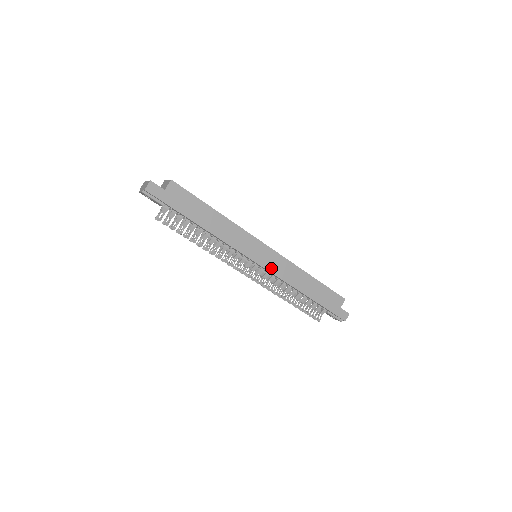
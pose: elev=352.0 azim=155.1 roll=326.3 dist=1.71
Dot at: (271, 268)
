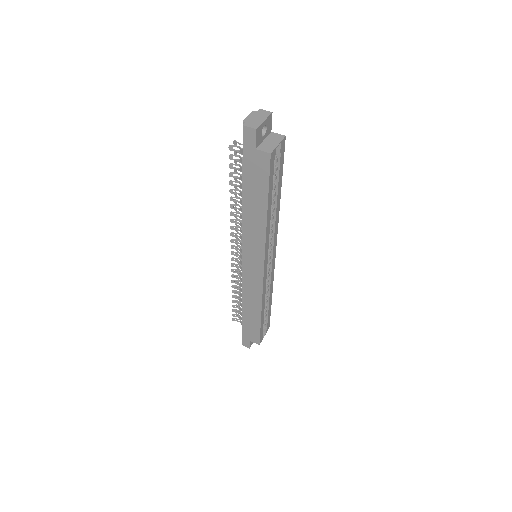
Dot at: (246, 276)
